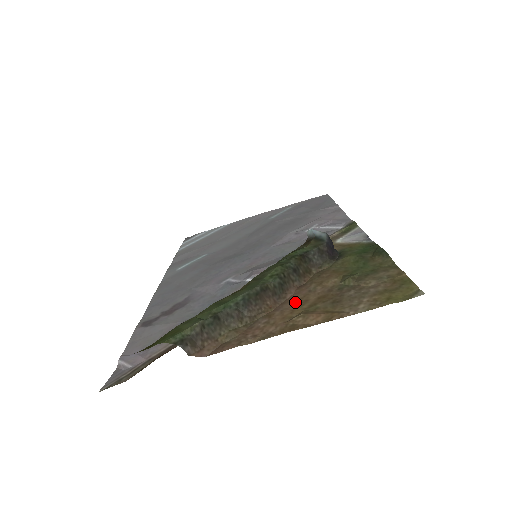
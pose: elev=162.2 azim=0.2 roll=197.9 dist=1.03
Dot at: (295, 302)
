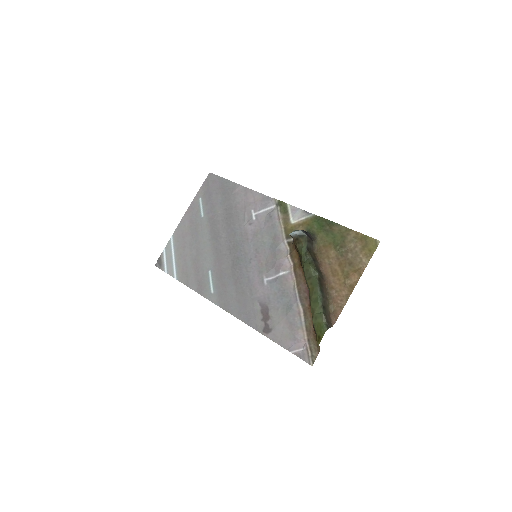
Dot at: (332, 274)
